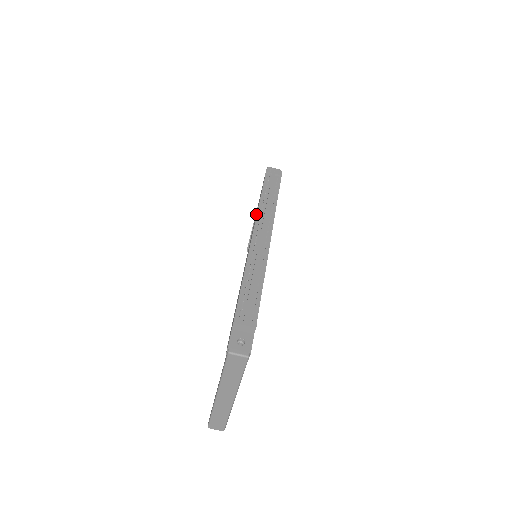
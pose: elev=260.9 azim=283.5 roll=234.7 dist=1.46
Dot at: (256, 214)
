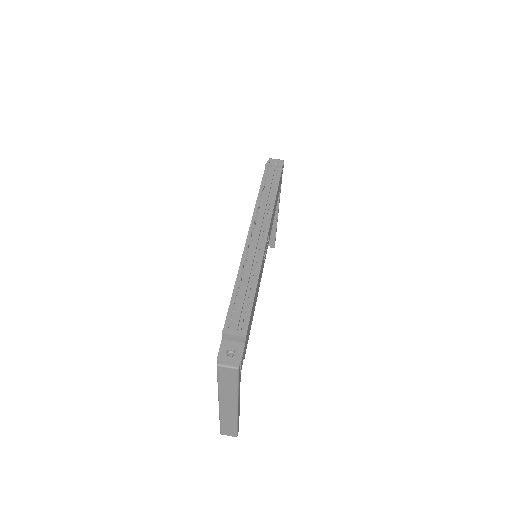
Dot at: occluded
